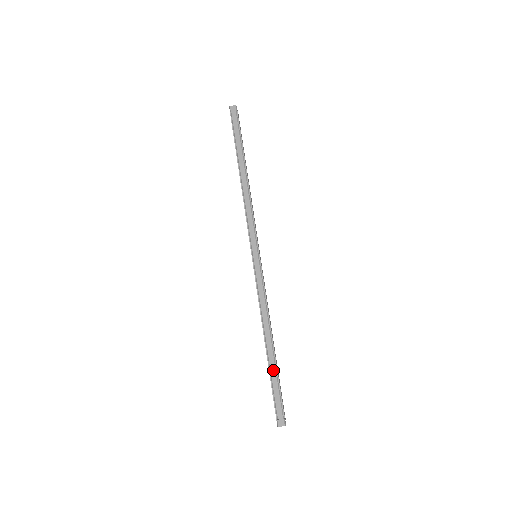
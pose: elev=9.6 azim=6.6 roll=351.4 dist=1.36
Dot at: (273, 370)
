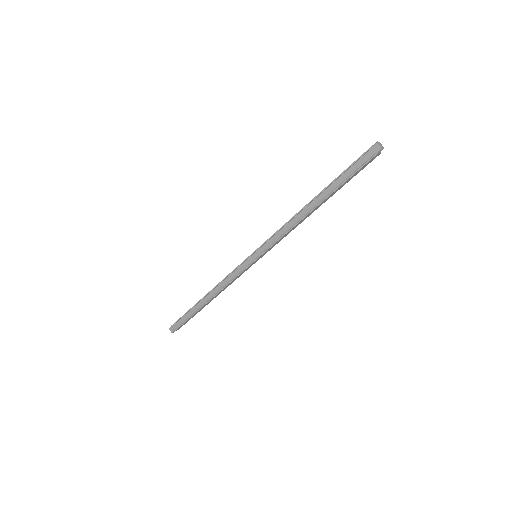
Dot at: (193, 310)
